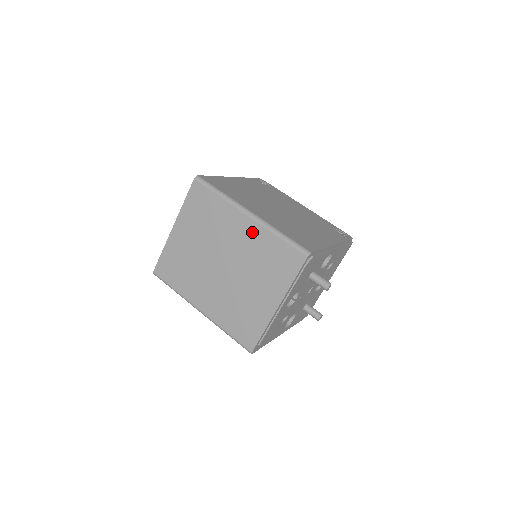
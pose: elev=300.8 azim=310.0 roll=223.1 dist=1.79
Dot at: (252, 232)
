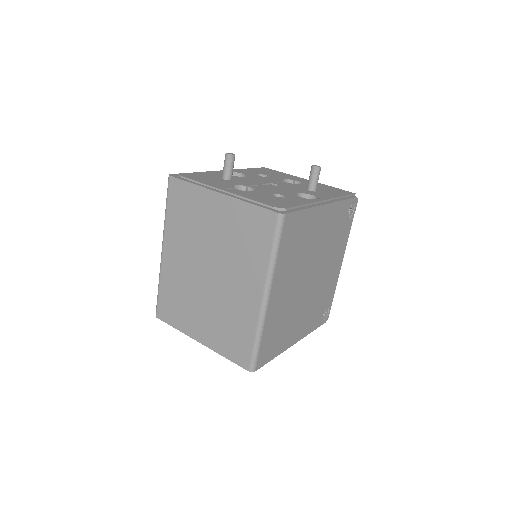
Dot at: (249, 305)
